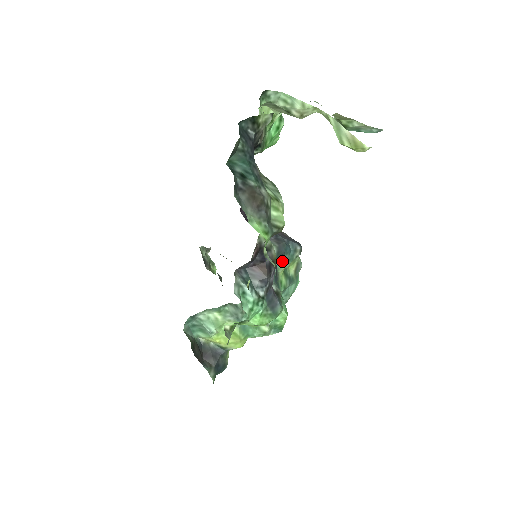
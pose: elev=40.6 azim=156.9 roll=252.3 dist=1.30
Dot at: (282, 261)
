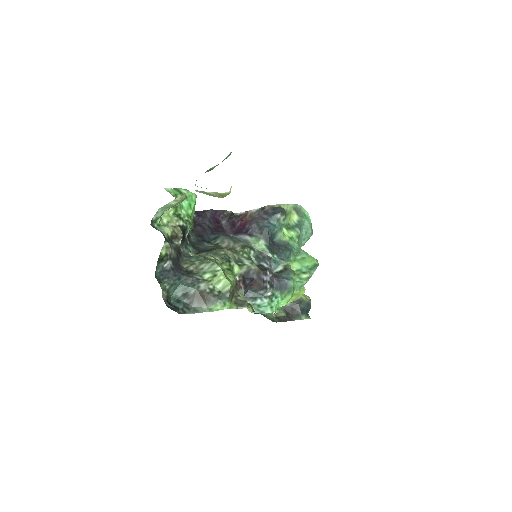
Dot at: (277, 234)
